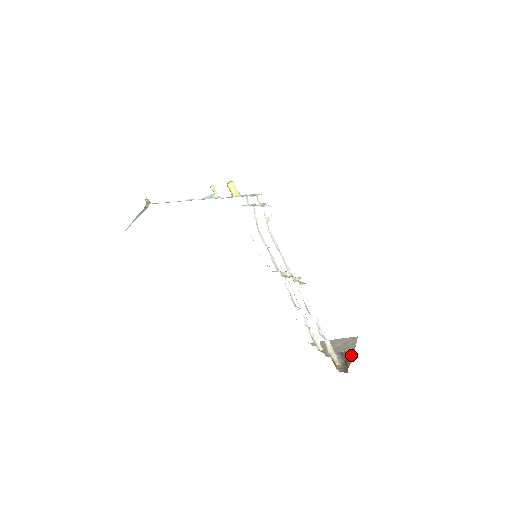
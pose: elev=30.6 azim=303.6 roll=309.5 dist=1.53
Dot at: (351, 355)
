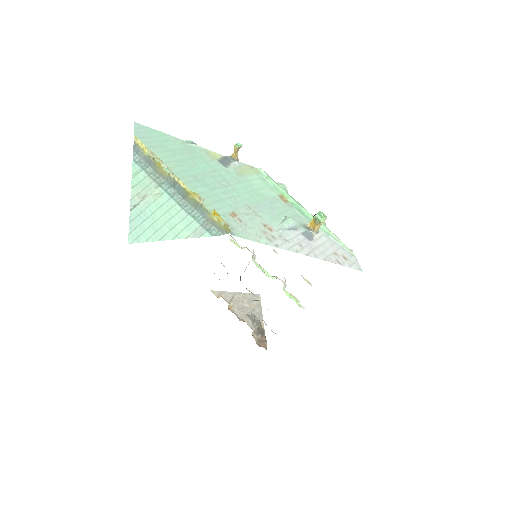
Dot at: (261, 322)
